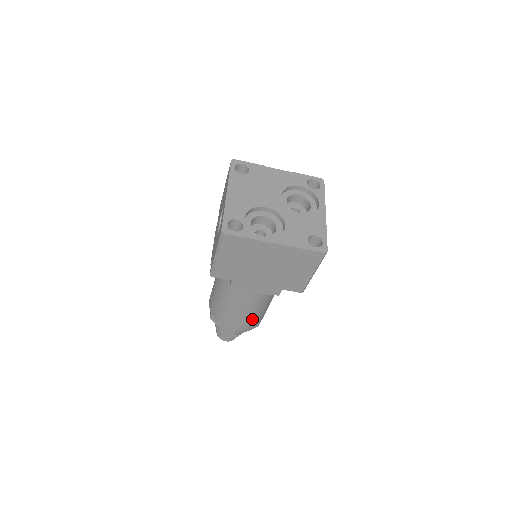
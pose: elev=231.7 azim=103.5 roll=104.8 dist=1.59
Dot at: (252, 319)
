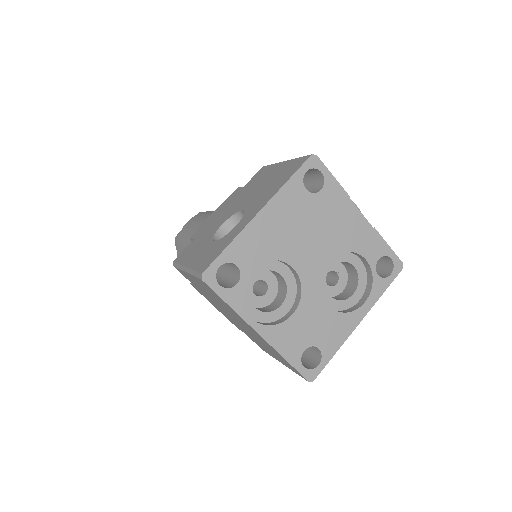
Dot at: occluded
